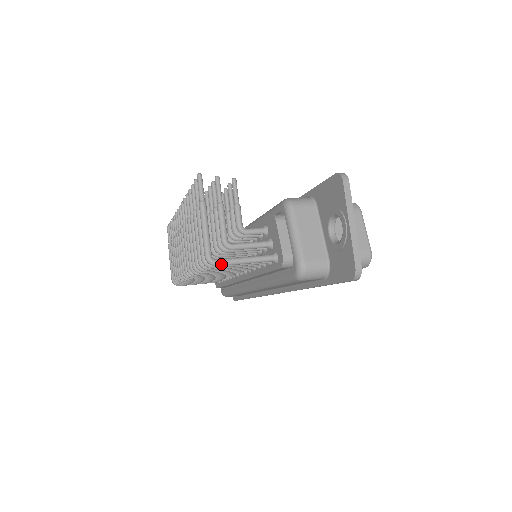
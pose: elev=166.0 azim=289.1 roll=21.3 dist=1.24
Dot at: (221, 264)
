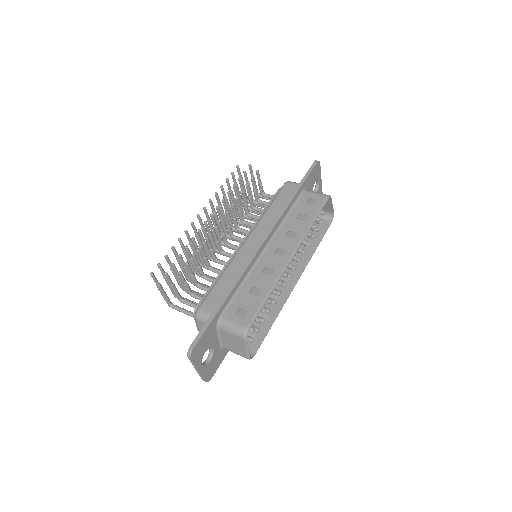
Dot at: (175, 309)
